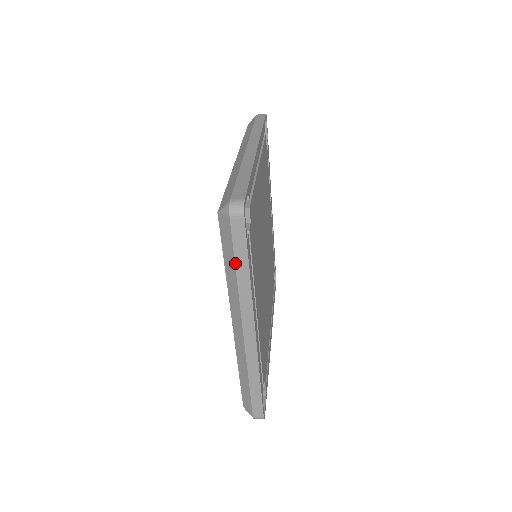
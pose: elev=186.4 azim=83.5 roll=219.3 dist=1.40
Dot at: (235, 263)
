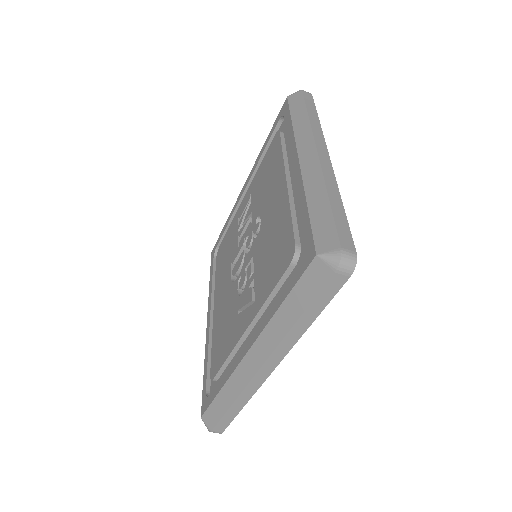
Dot at: (305, 311)
